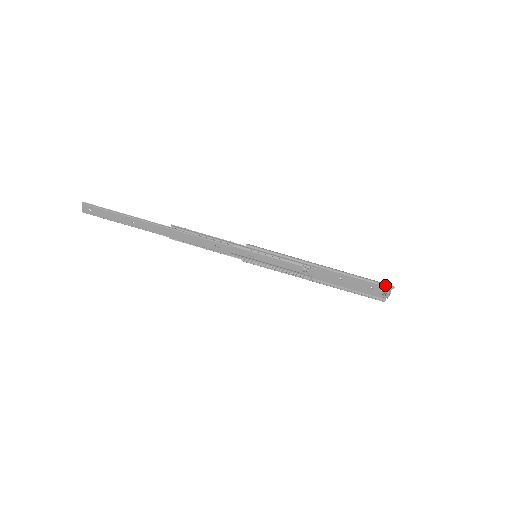
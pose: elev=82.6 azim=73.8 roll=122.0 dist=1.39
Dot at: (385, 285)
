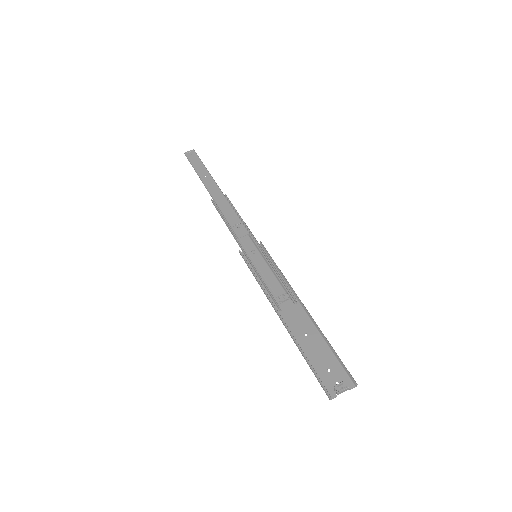
Dot at: (349, 372)
